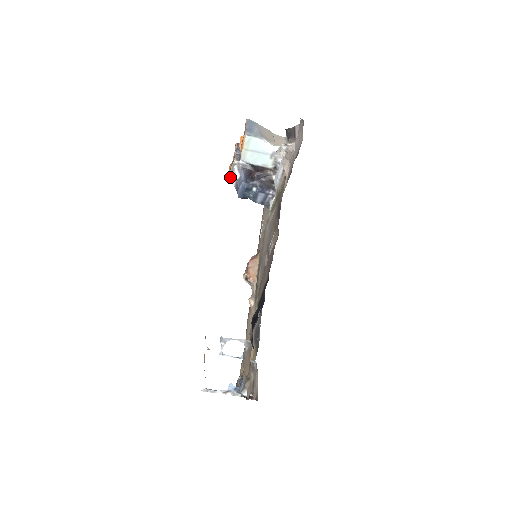
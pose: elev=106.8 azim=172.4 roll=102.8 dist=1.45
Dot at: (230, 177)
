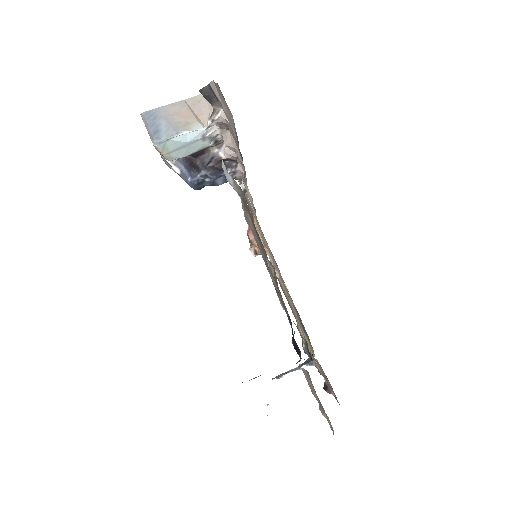
Dot at: occluded
